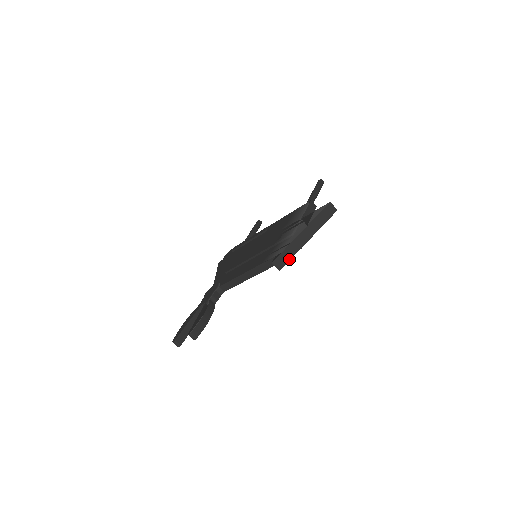
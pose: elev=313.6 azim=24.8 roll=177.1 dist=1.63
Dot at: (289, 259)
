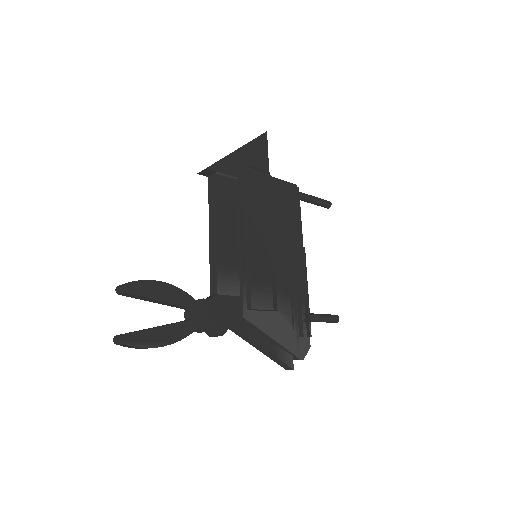
Dot at: (217, 162)
